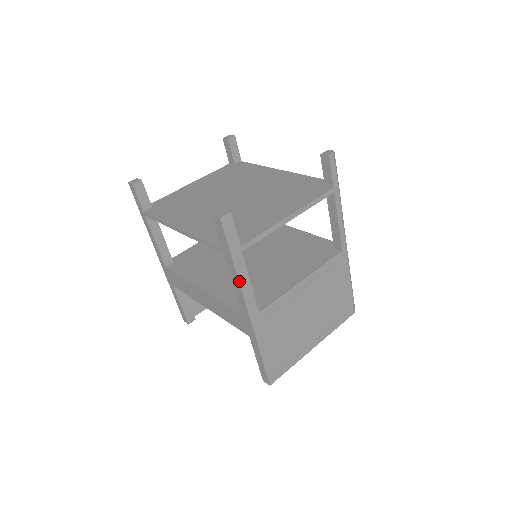
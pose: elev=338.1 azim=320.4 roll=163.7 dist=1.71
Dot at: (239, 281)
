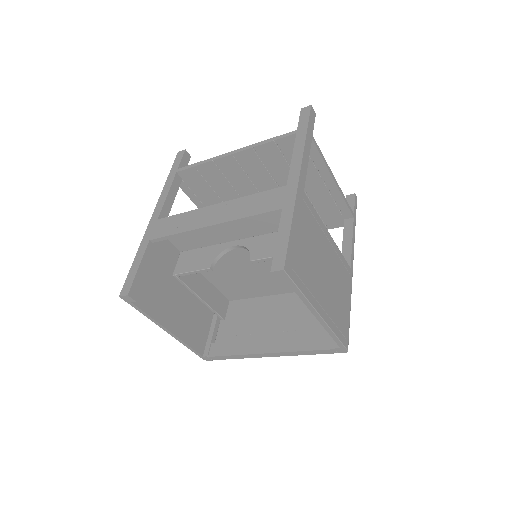
Dot at: (304, 147)
